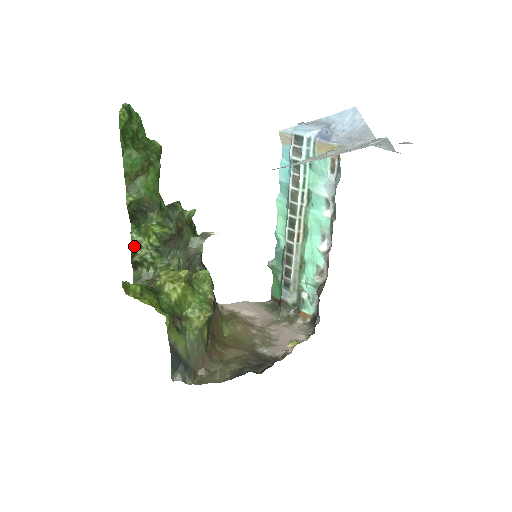
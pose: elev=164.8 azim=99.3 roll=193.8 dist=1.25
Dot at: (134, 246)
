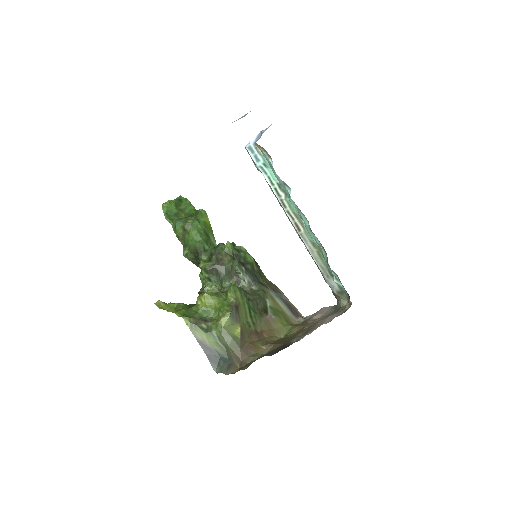
Dot at: (203, 283)
